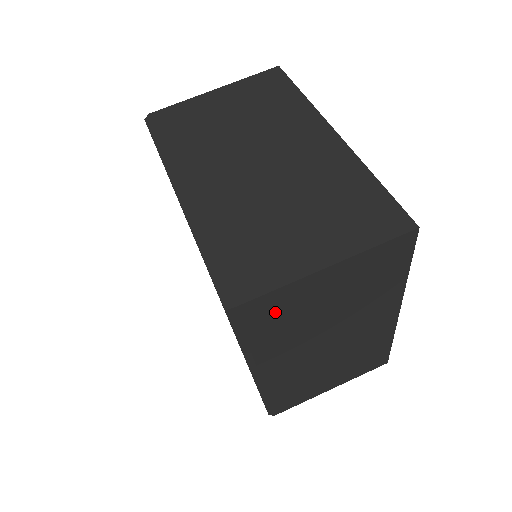
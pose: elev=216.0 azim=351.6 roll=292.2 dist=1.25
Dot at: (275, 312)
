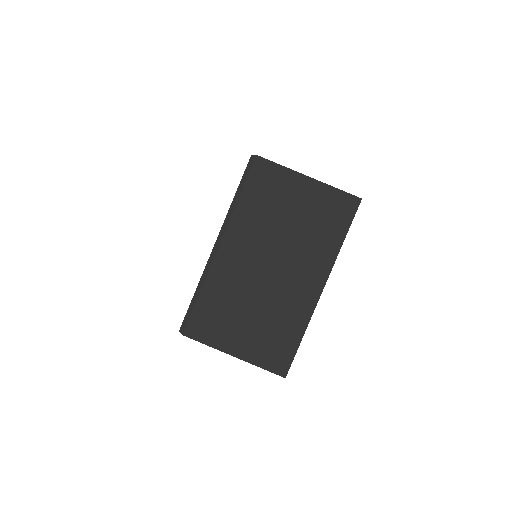
Dot at: occluded
